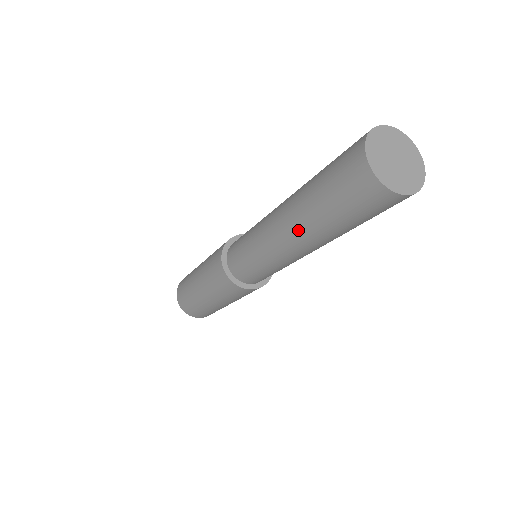
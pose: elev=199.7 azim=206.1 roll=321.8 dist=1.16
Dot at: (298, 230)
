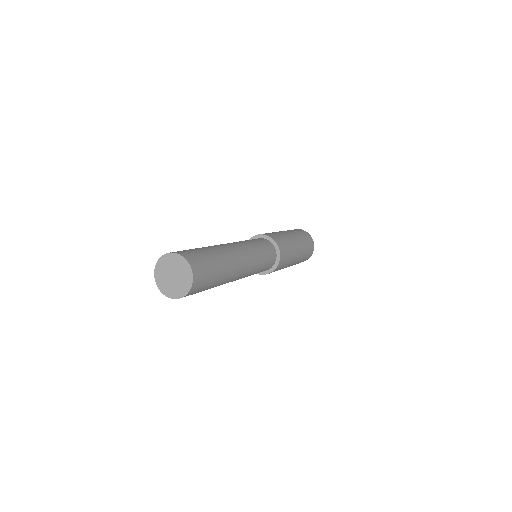
Dot at: occluded
